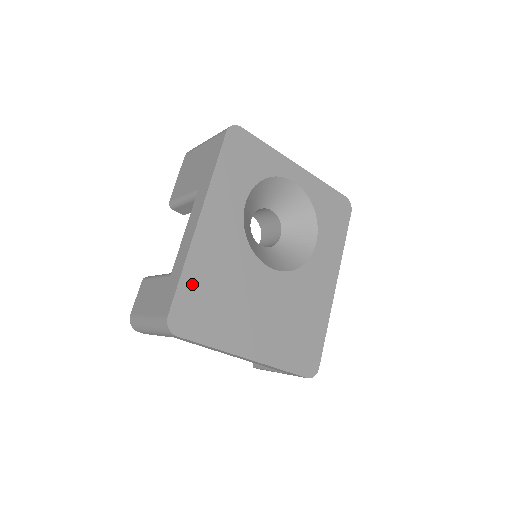
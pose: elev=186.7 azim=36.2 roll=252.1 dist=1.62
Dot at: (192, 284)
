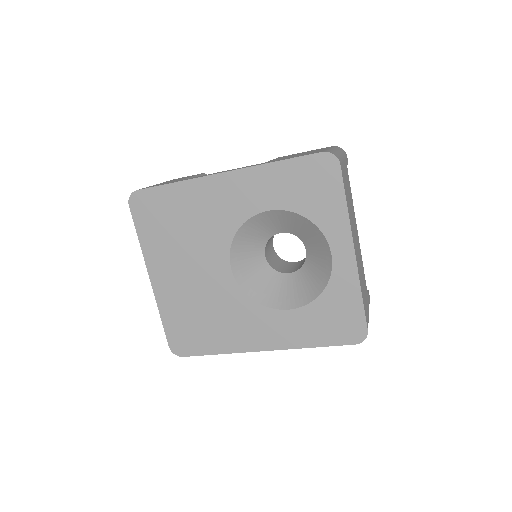
Dot at: (170, 197)
